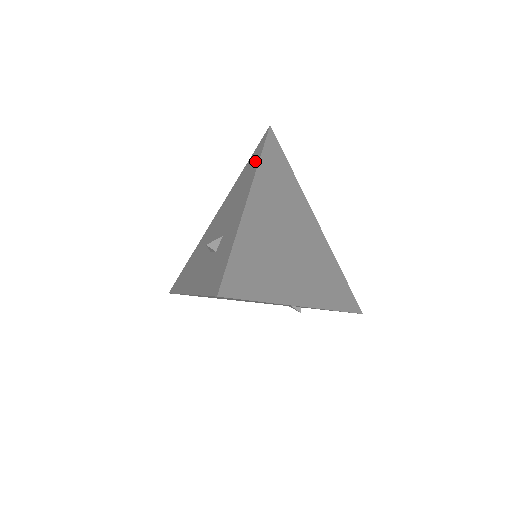
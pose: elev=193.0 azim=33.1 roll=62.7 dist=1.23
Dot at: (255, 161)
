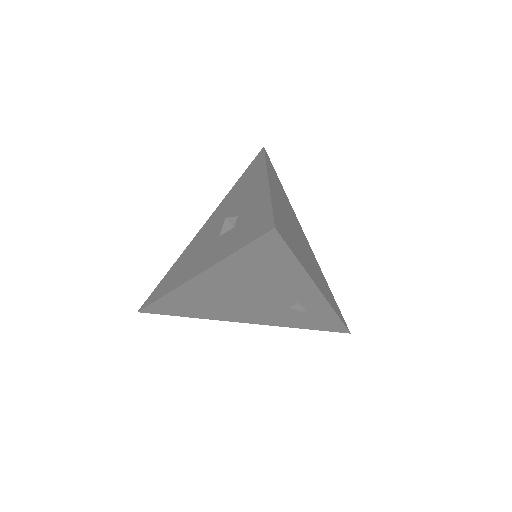
Dot at: (258, 166)
